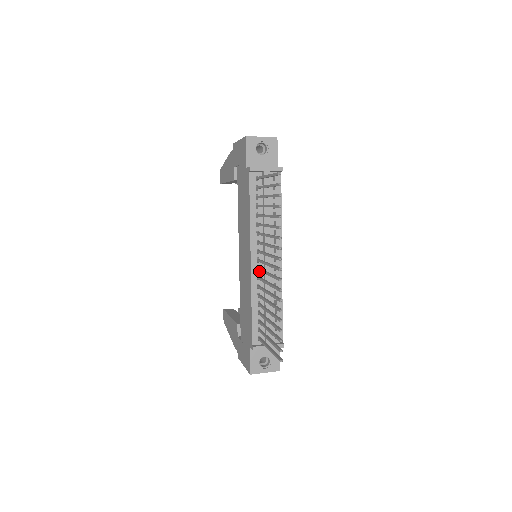
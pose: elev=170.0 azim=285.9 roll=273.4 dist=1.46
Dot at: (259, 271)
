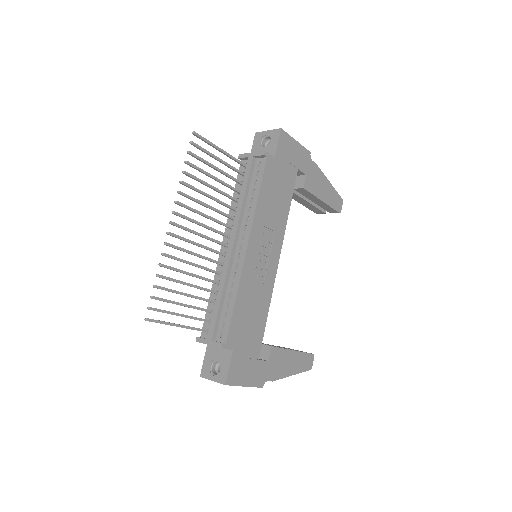
Dot at: occluded
